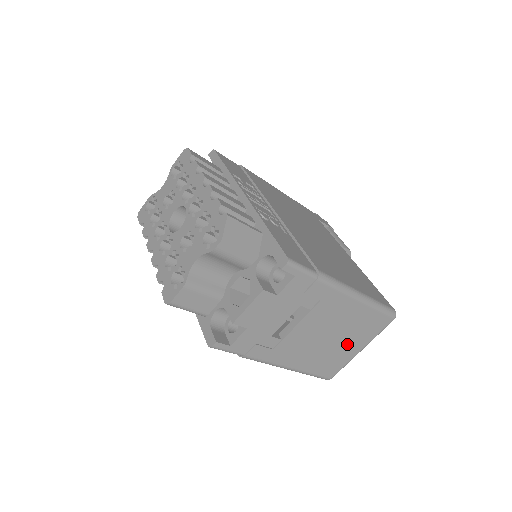
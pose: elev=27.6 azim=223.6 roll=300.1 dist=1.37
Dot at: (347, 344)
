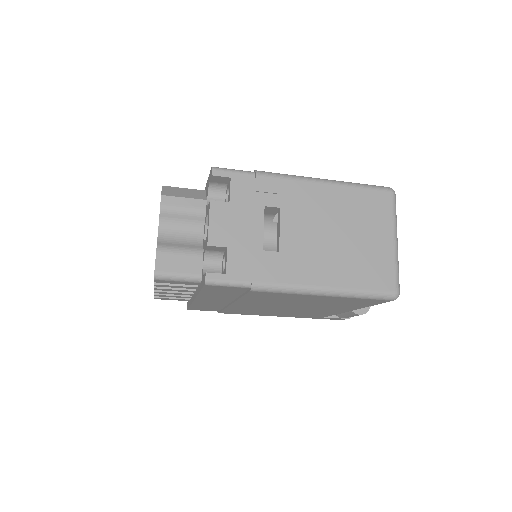
Dot at: (367, 238)
